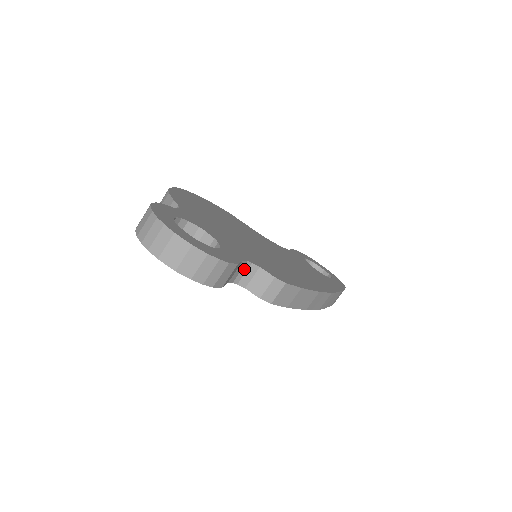
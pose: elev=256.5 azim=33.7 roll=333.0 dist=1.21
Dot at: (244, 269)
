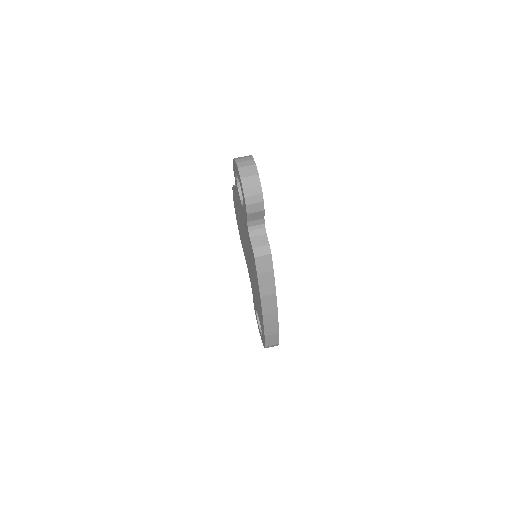
Dot at: (259, 226)
